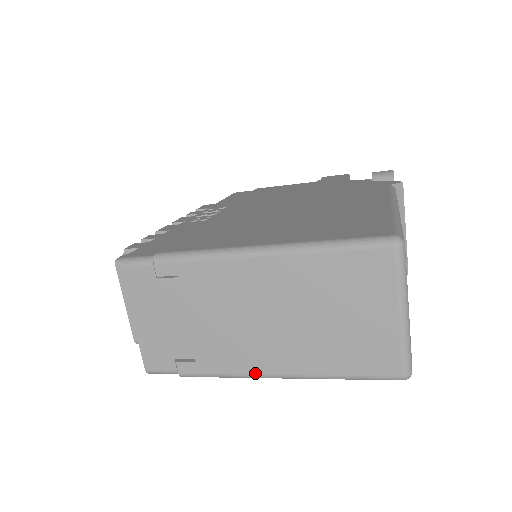
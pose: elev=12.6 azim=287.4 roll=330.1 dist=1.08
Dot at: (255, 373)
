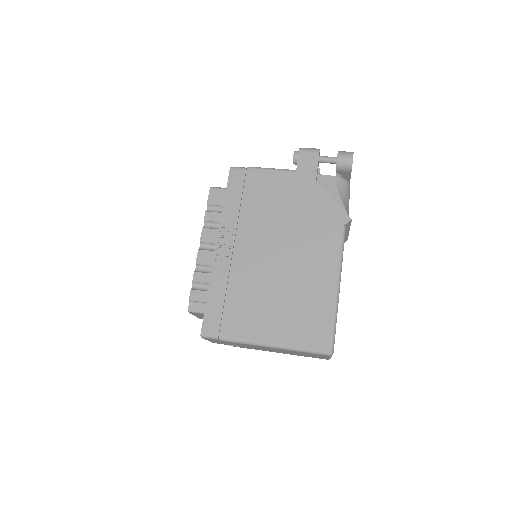
Dot at: occluded
